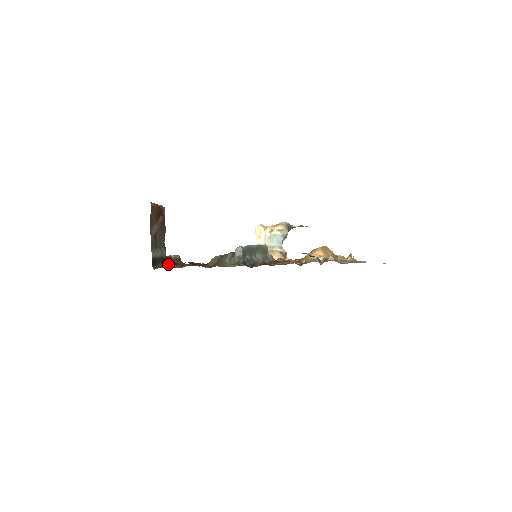
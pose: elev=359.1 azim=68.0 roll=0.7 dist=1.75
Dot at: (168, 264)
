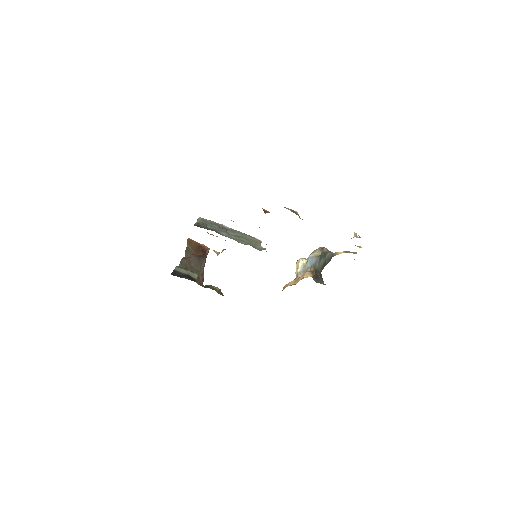
Dot at: occluded
